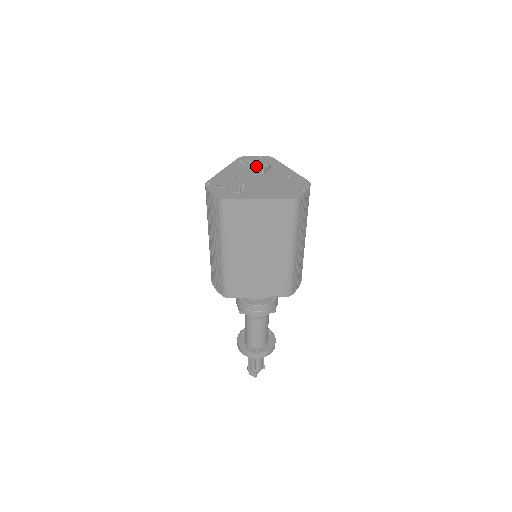
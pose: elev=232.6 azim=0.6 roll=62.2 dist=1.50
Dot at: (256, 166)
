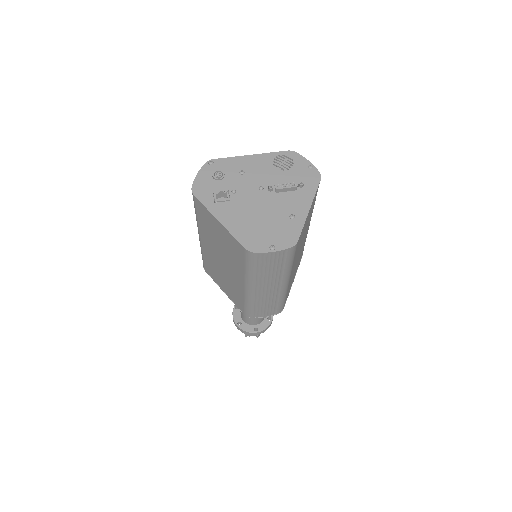
Dot at: (285, 176)
